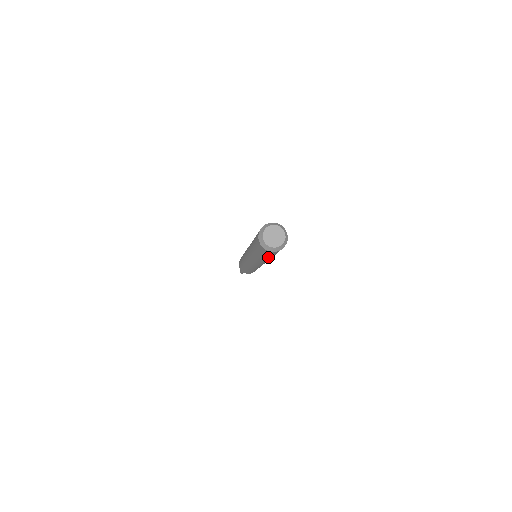
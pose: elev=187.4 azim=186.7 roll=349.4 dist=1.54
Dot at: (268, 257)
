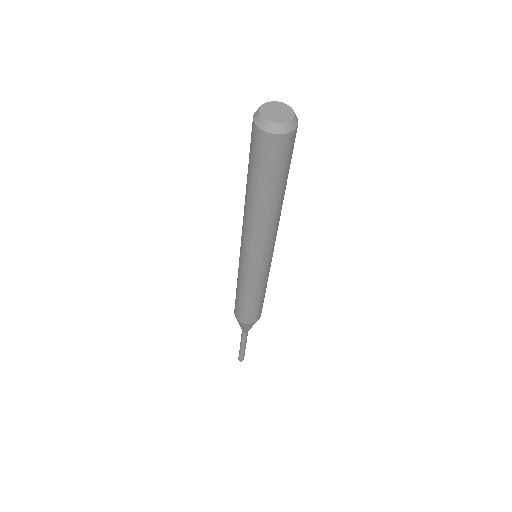
Dot at: (279, 184)
